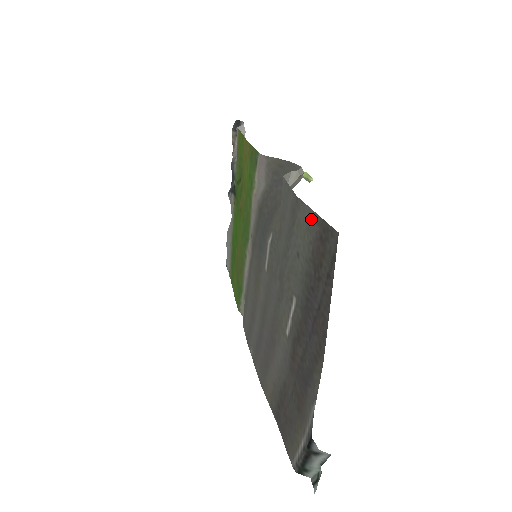
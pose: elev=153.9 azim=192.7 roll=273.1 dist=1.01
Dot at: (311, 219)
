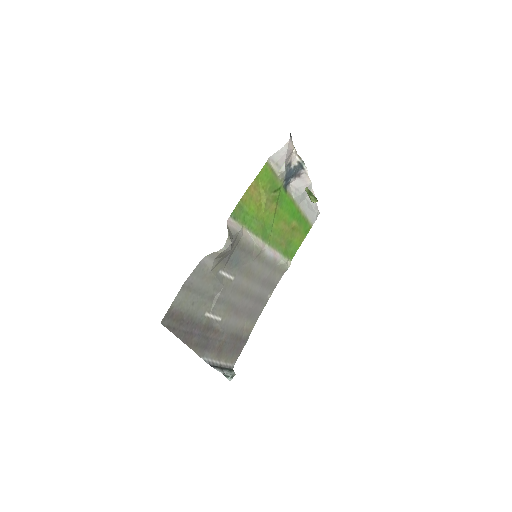
Dot at: (176, 302)
